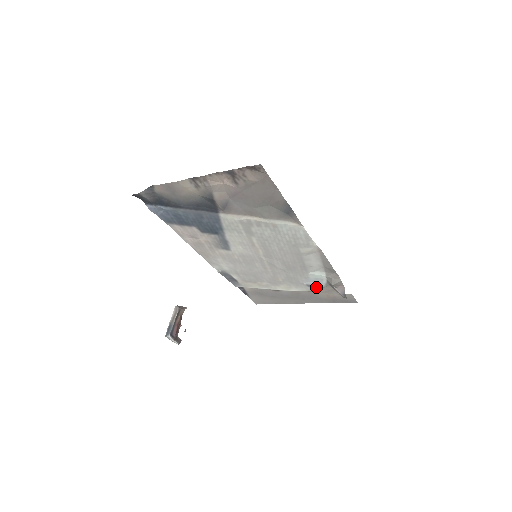
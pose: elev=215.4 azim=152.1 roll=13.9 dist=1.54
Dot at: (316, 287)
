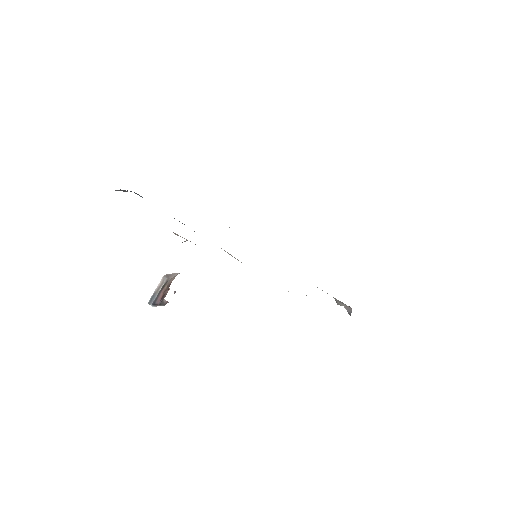
Dot at: occluded
